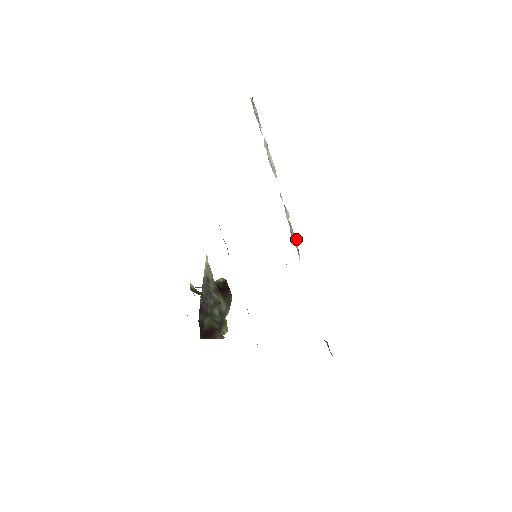
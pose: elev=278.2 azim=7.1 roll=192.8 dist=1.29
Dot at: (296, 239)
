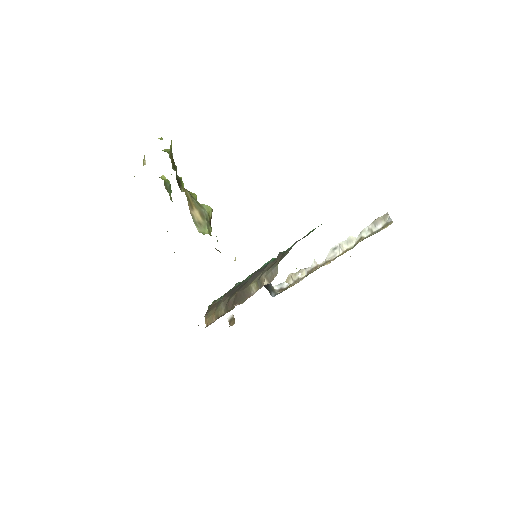
Dot at: (289, 284)
